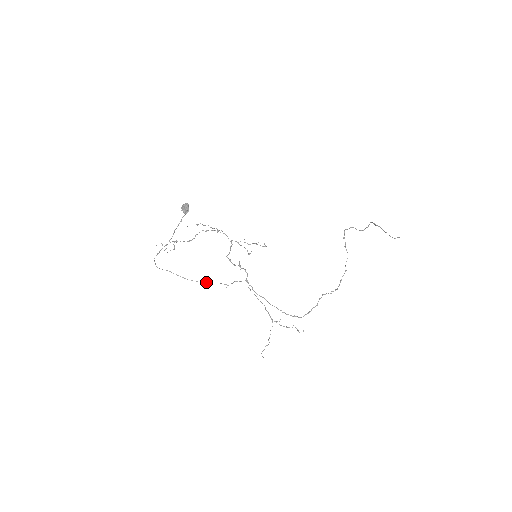
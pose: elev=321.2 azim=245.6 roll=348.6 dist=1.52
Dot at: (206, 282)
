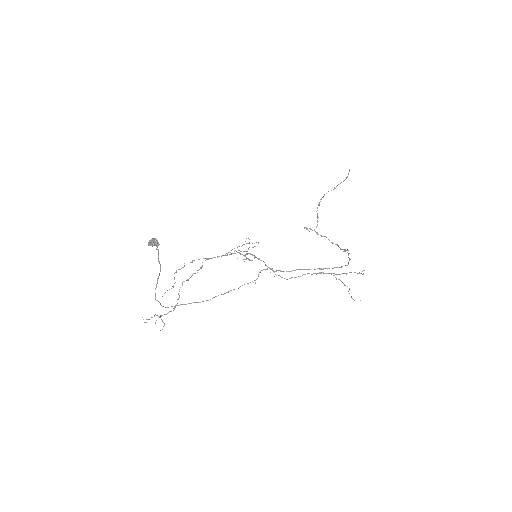
Dot at: (231, 290)
